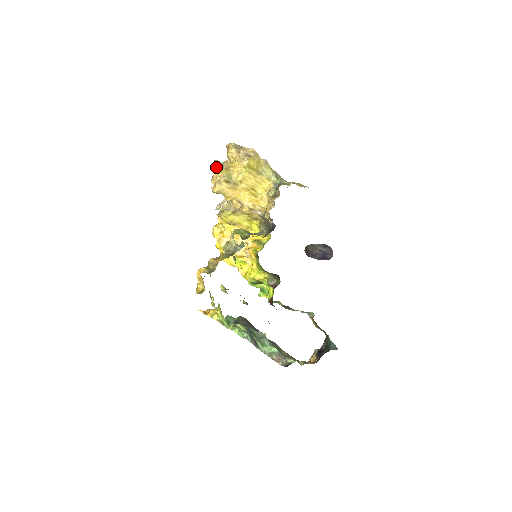
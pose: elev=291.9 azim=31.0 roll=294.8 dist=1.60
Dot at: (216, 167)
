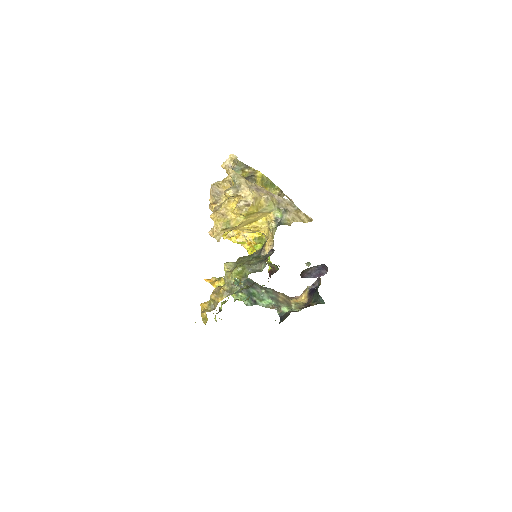
Dot at: (213, 203)
